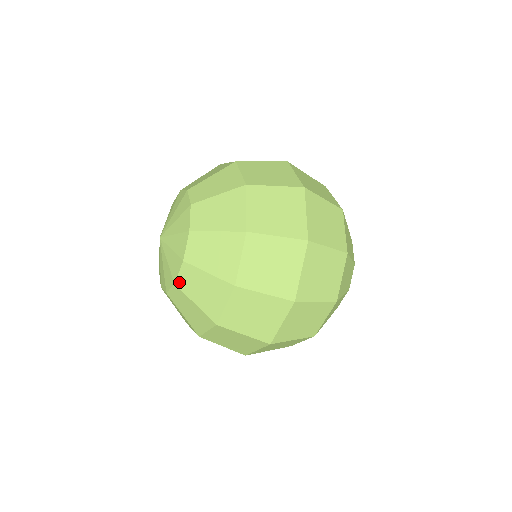
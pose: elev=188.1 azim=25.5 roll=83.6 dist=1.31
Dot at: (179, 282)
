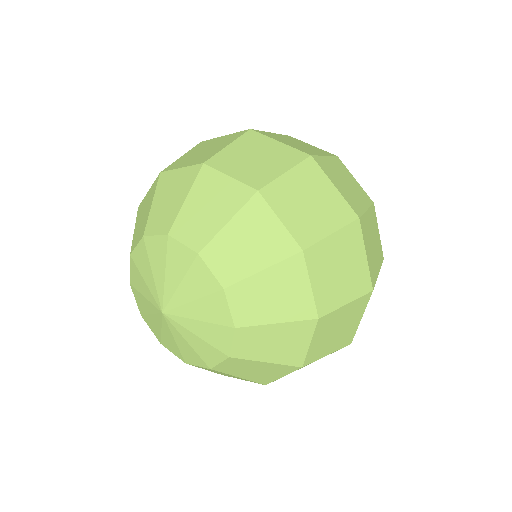
Dot at: (224, 279)
